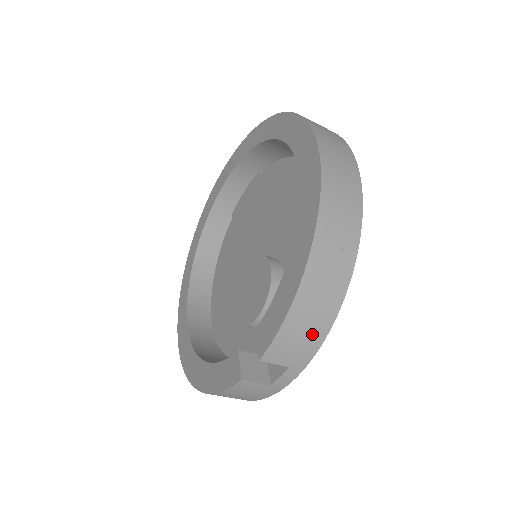
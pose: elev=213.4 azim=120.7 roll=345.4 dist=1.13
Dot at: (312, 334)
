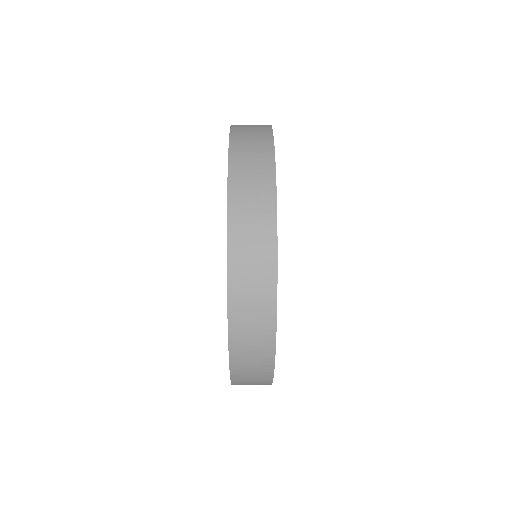
Dot at: occluded
